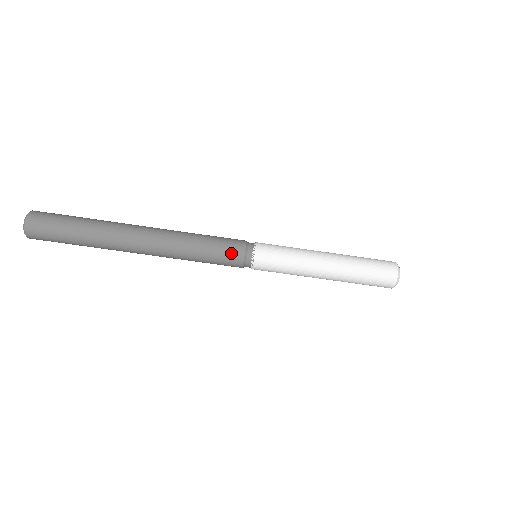
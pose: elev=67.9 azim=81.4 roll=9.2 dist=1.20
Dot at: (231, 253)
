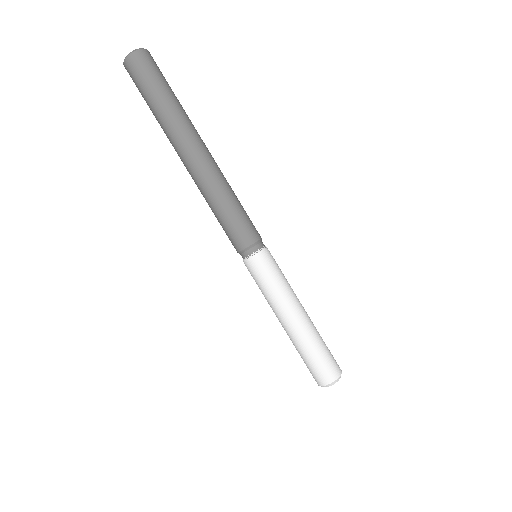
Dot at: (239, 236)
